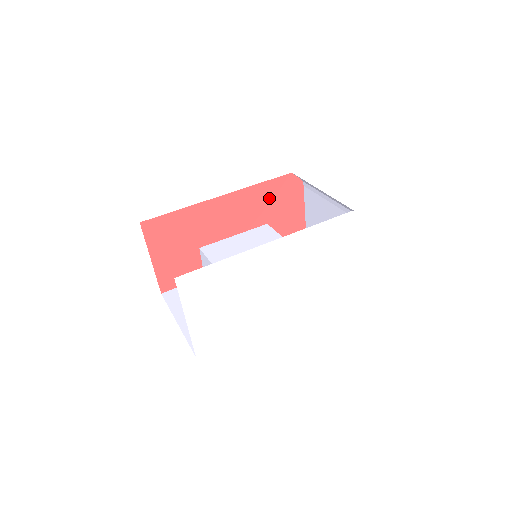
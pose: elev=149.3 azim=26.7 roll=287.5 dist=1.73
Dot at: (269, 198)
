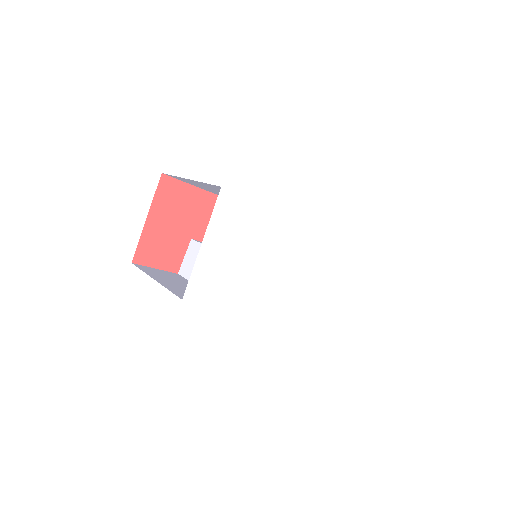
Dot at: occluded
